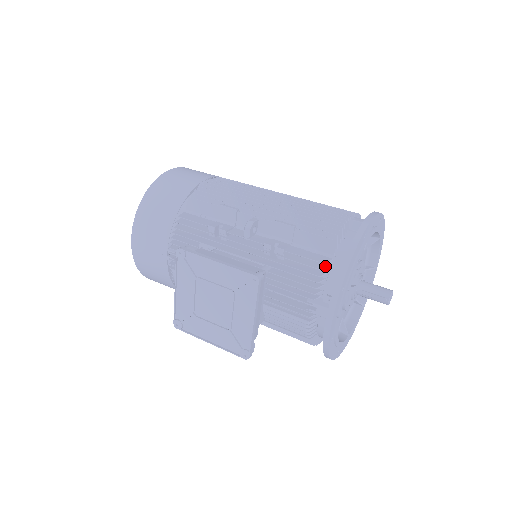
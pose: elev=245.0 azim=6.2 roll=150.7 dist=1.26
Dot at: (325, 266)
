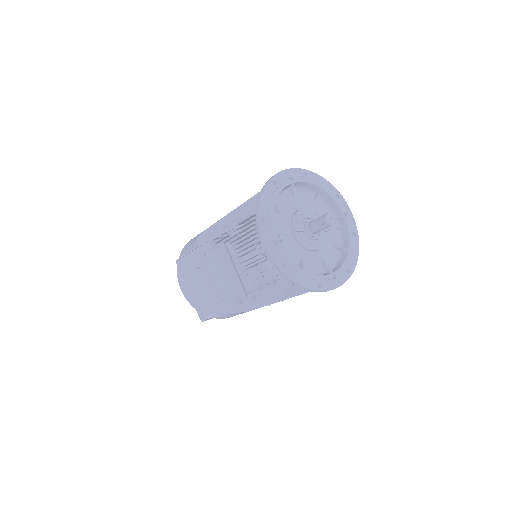
Dot at: occluded
